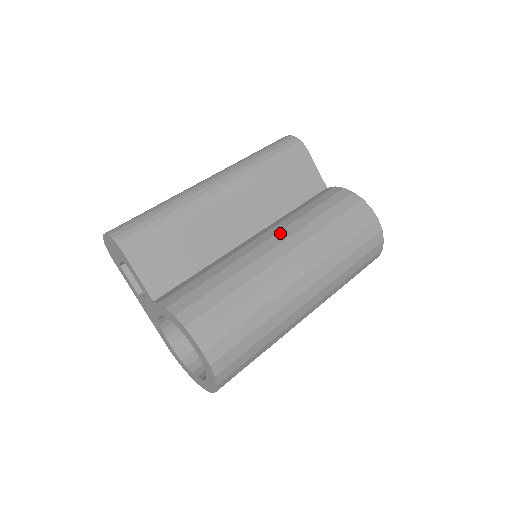
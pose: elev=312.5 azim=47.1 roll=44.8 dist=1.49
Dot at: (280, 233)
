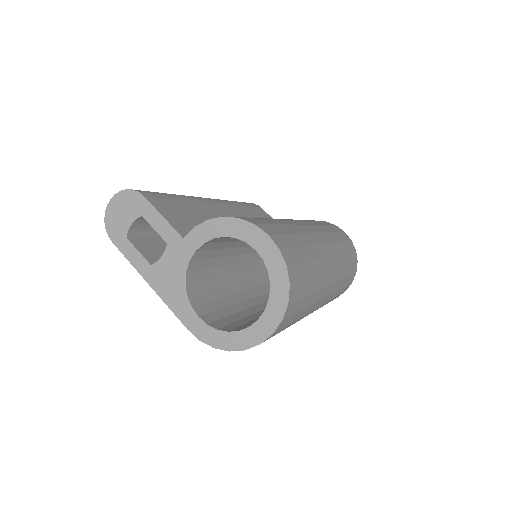
Dot at: occluded
